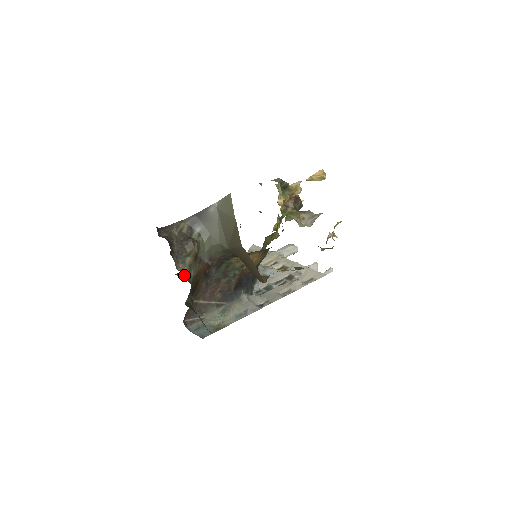
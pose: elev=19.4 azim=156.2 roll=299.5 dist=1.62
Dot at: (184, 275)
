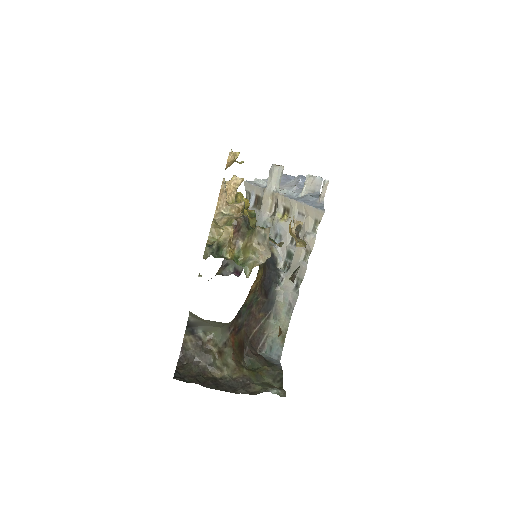
Dot at: (224, 269)
